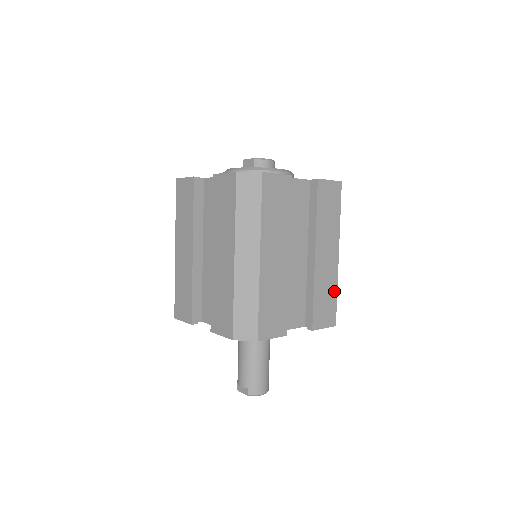
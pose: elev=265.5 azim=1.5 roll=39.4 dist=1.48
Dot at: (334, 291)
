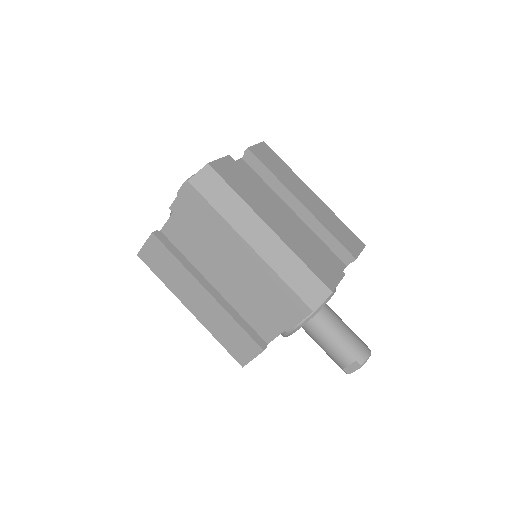
Dot at: (338, 221)
